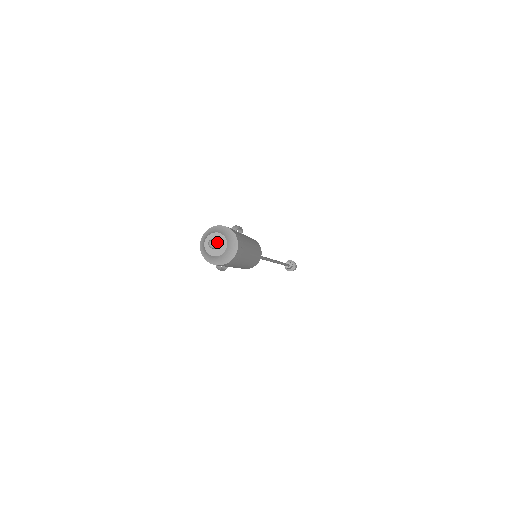
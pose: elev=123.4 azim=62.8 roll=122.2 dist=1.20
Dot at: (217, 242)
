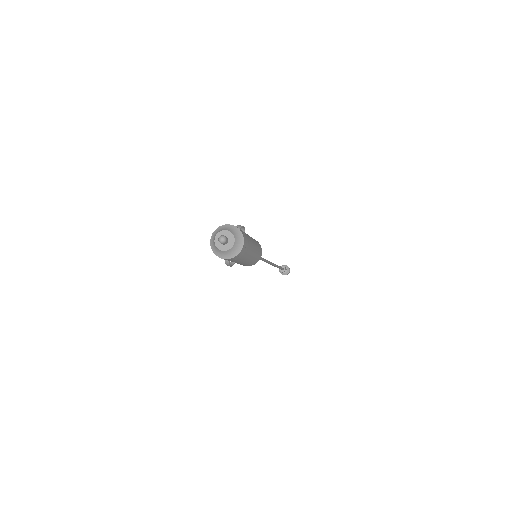
Dot at: (226, 238)
